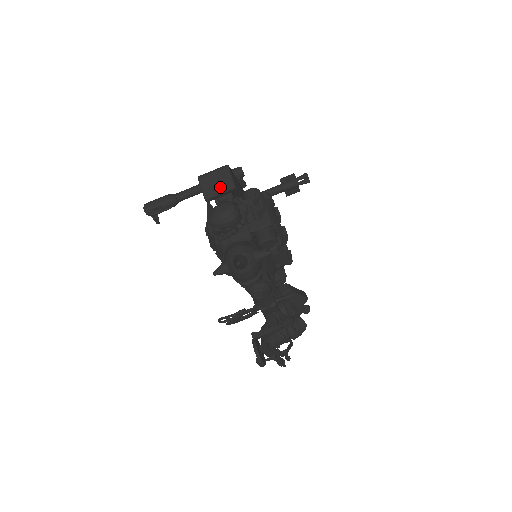
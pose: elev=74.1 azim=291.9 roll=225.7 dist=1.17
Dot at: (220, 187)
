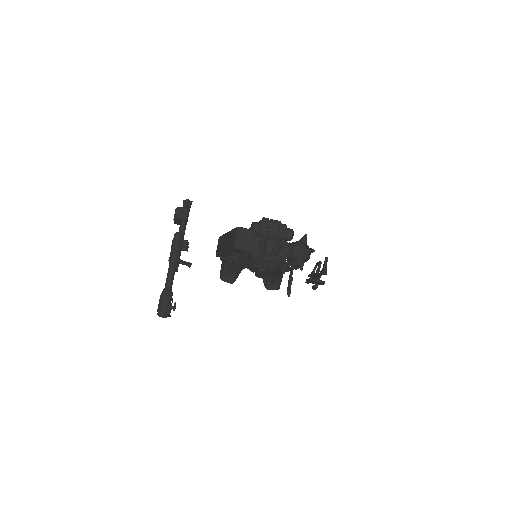
Dot at: (250, 239)
